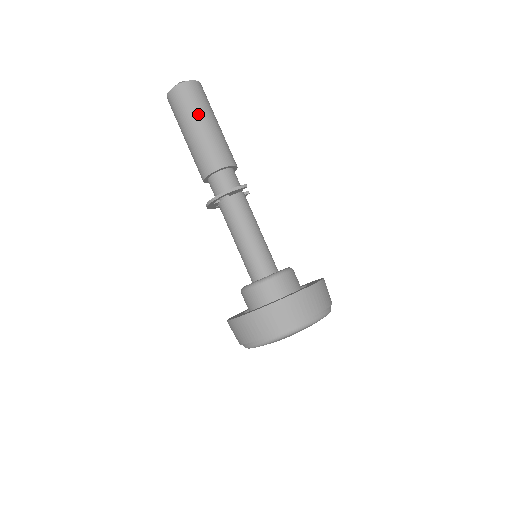
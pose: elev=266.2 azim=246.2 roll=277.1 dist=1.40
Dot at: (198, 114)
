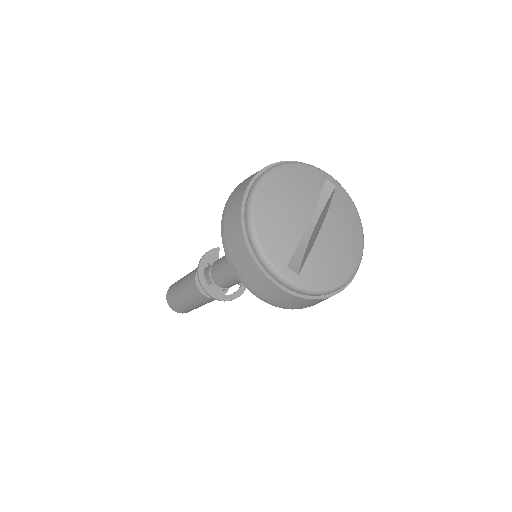
Dot at: occluded
